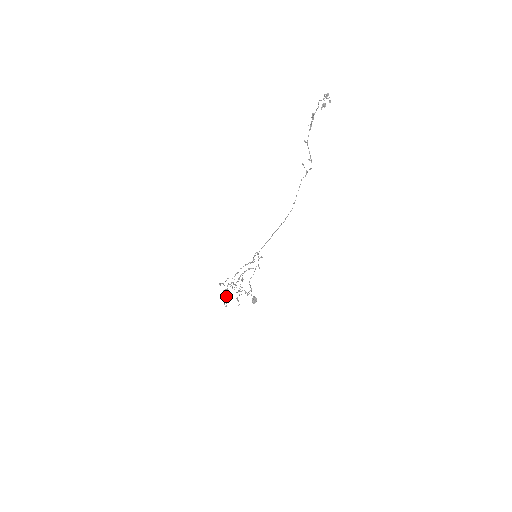
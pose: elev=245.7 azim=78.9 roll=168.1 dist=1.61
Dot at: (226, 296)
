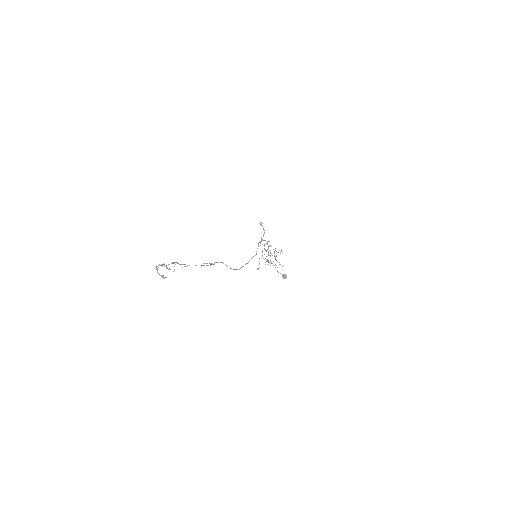
Dot at: occluded
